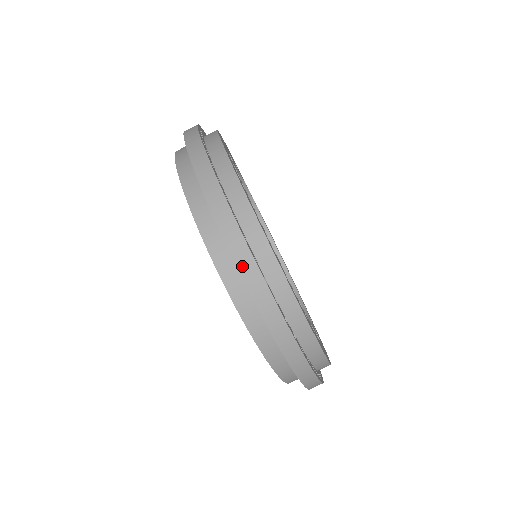
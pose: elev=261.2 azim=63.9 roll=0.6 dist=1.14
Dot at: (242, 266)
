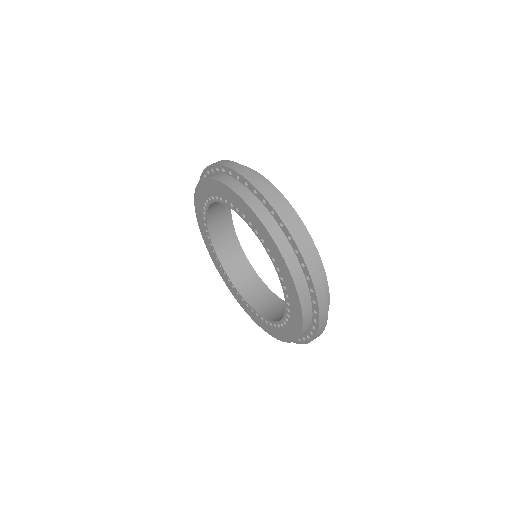
Dot at: (248, 177)
